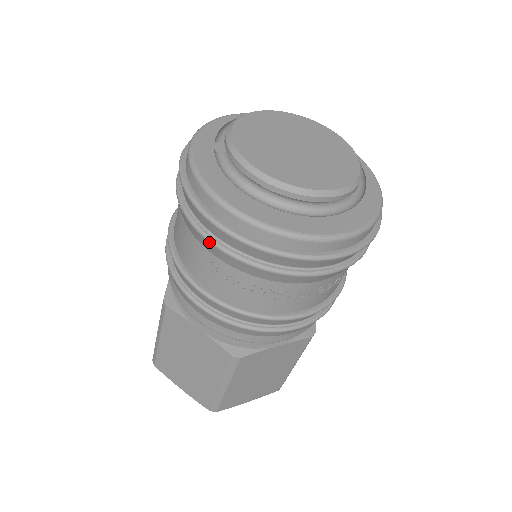
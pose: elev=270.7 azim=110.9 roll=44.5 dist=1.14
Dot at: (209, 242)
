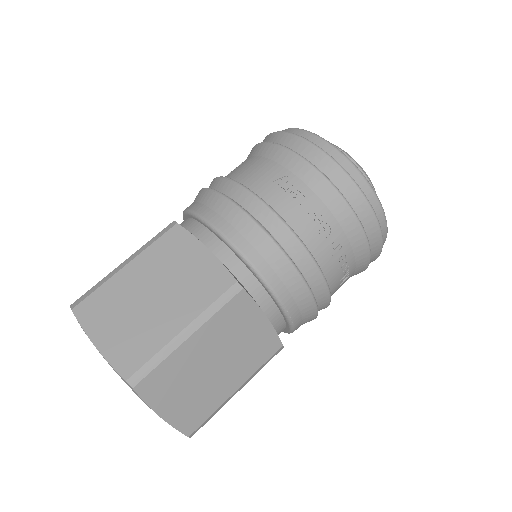
Dot at: (298, 156)
